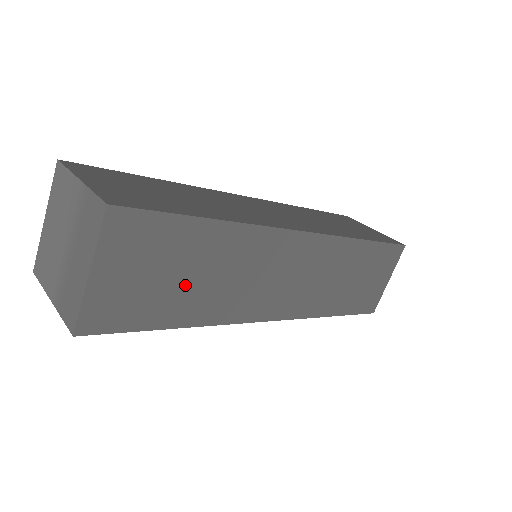
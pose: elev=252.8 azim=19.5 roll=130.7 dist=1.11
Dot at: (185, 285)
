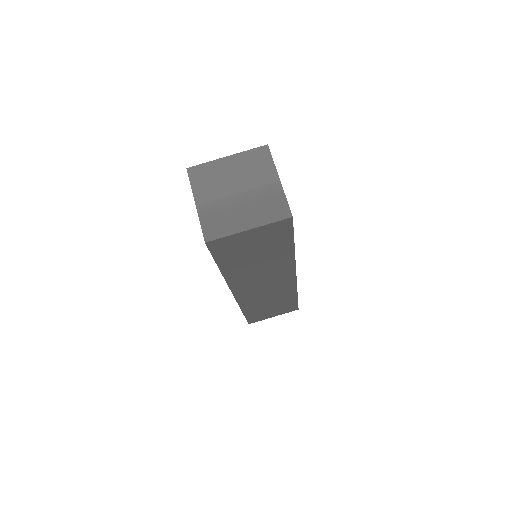
Dot at: (250, 259)
